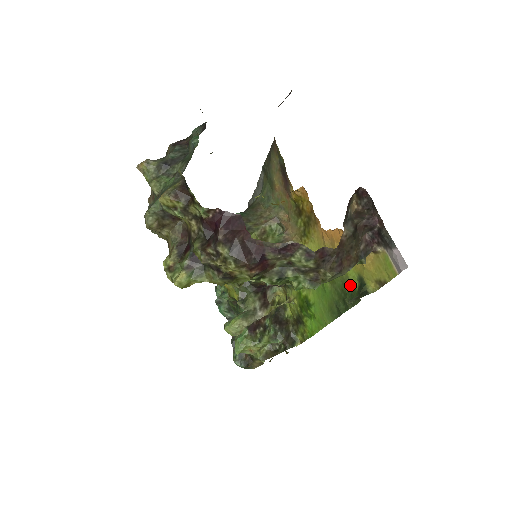
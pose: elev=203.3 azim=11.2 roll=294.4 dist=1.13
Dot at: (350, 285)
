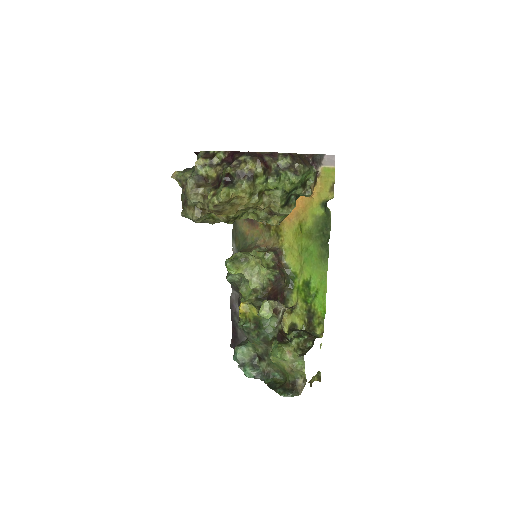
Dot at: (320, 219)
